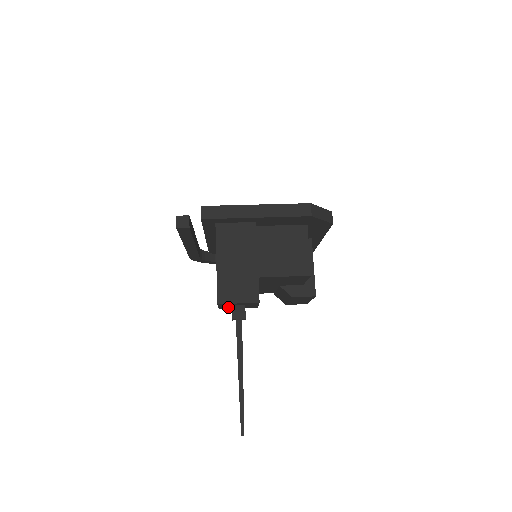
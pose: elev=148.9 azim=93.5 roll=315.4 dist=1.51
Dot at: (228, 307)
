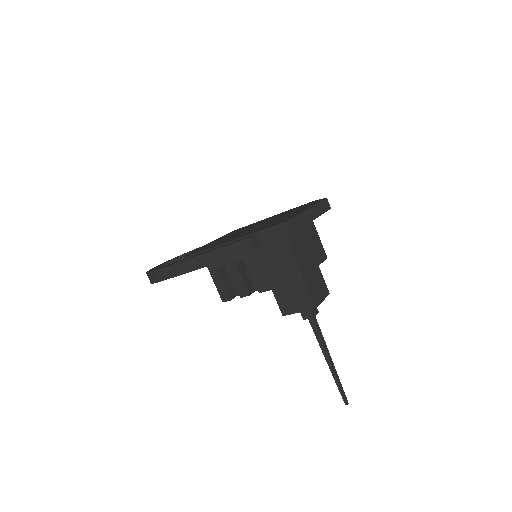
Dot at: occluded
